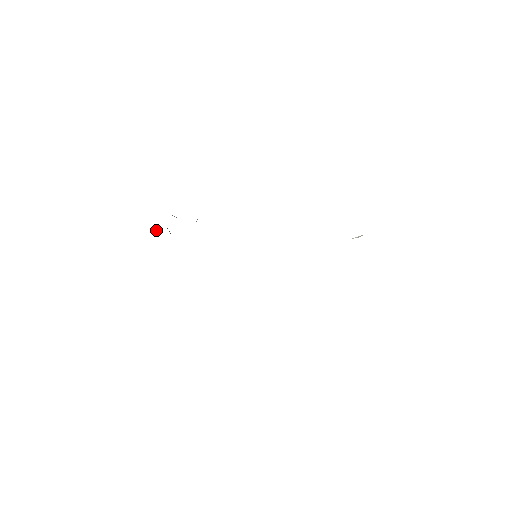
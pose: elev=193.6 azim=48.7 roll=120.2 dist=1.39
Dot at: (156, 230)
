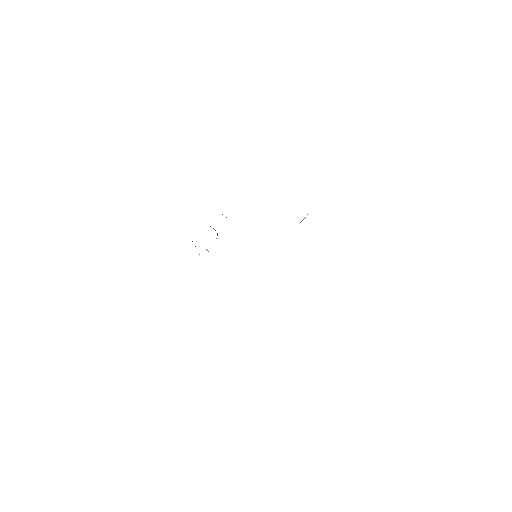
Dot at: occluded
